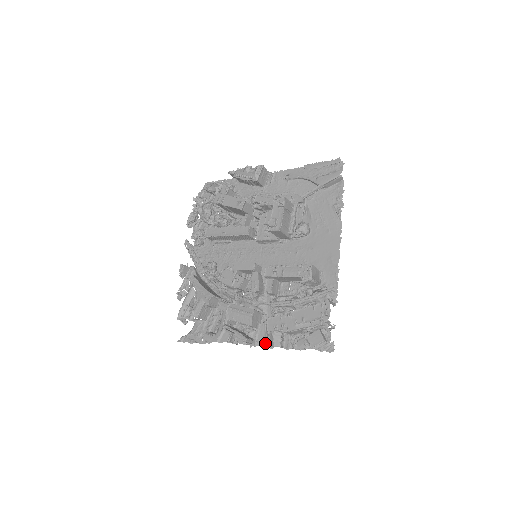
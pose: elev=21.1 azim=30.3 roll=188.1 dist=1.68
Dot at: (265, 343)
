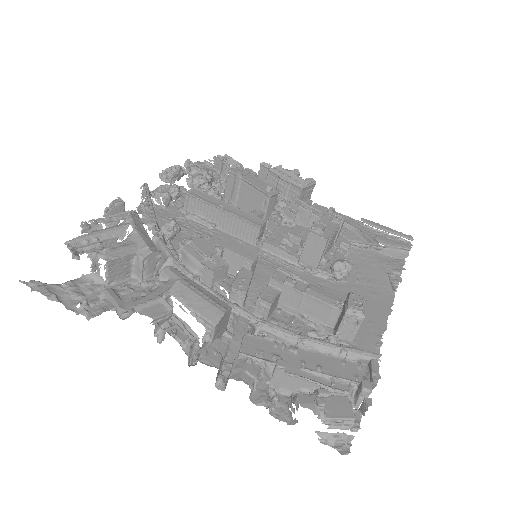
Dot at: (219, 369)
